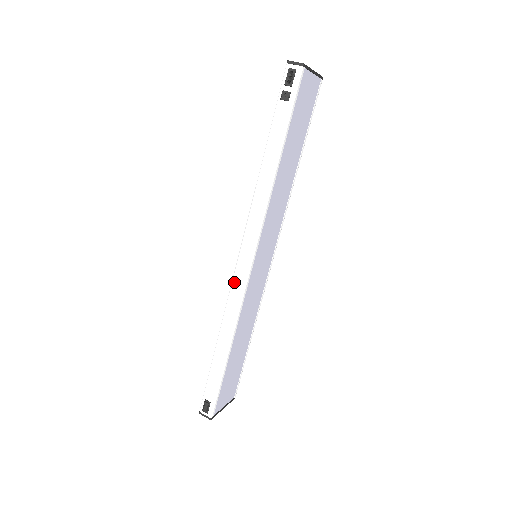
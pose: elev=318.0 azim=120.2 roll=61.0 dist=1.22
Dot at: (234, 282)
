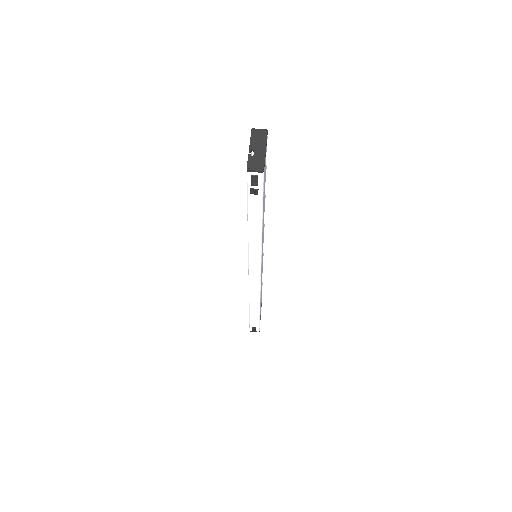
Dot at: (251, 283)
